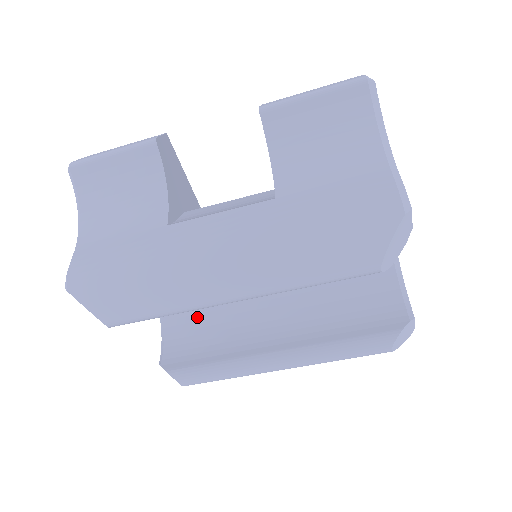
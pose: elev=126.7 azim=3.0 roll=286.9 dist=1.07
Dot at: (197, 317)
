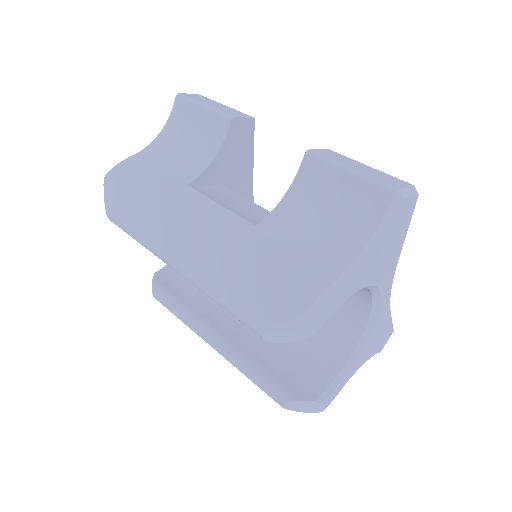
Dot at: occluded
